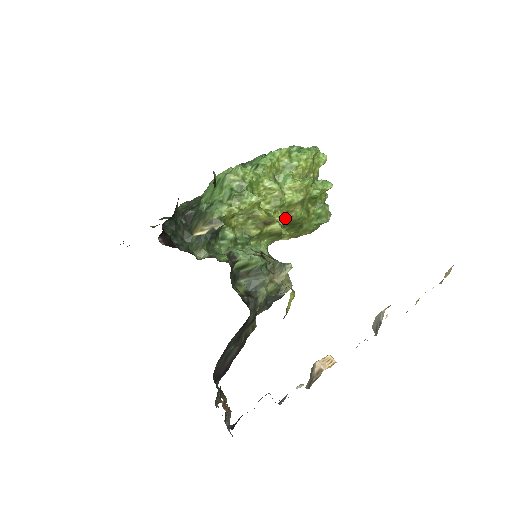
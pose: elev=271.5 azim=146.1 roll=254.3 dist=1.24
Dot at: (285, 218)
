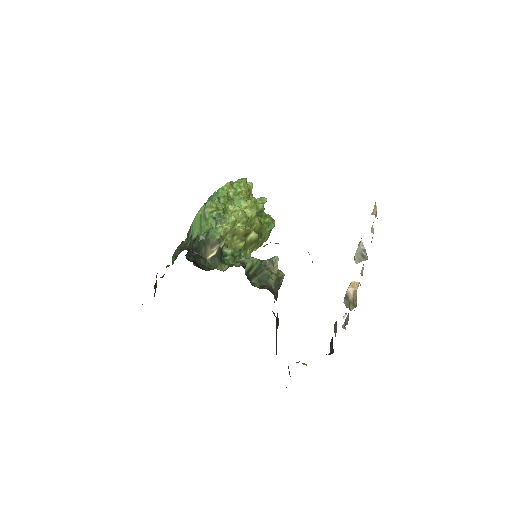
Dot at: occluded
